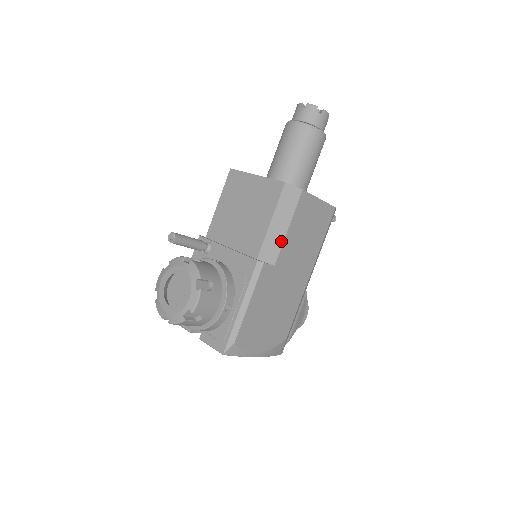
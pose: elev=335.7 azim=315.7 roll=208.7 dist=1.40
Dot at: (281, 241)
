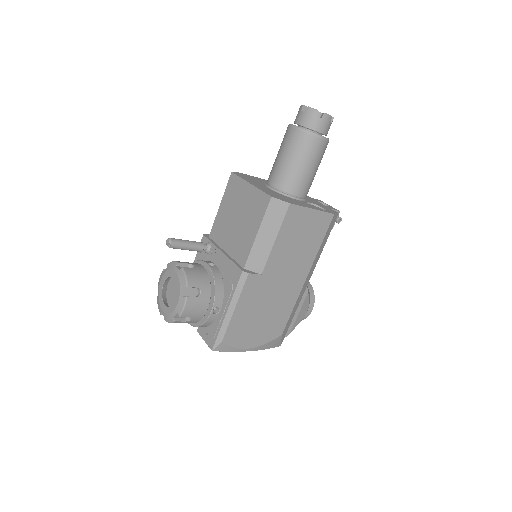
Dot at: (268, 252)
